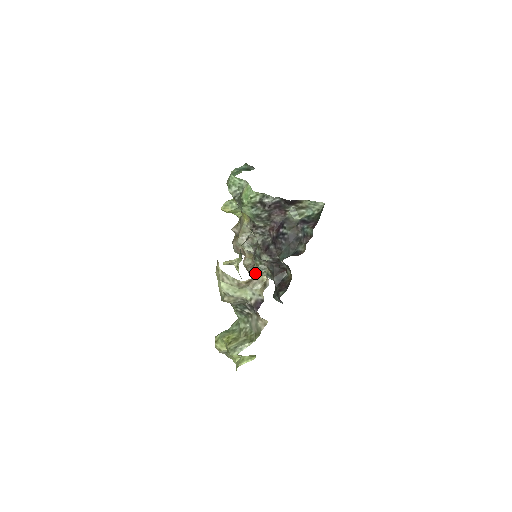
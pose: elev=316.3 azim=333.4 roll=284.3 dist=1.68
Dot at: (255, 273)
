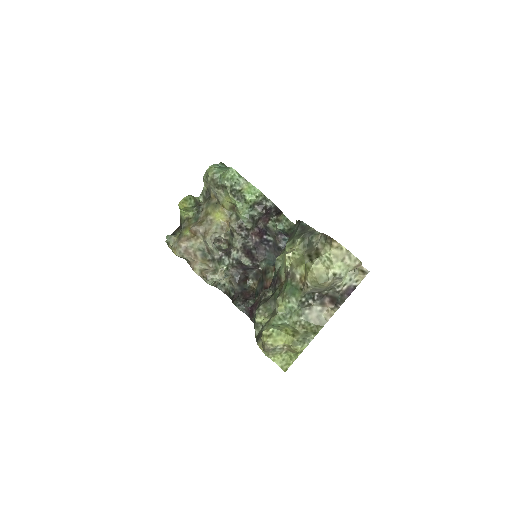
Dot at: (223, 278)
